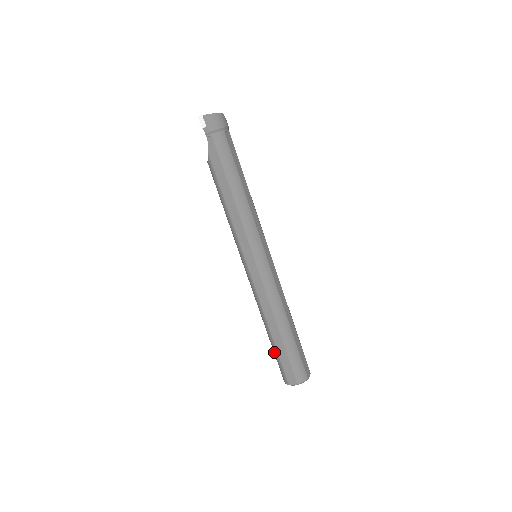
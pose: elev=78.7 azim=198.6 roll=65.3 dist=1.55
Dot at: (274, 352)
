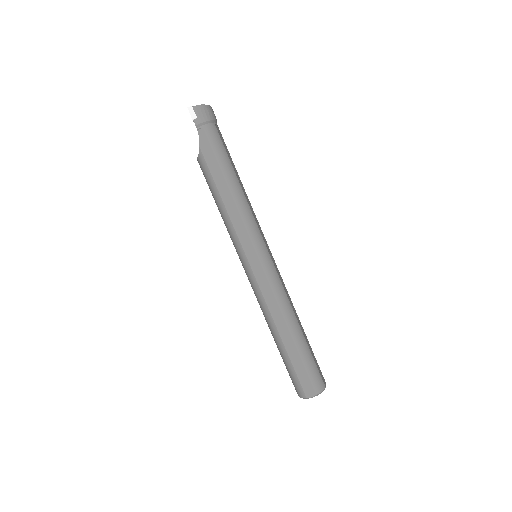
Dot at: (286, 362)
